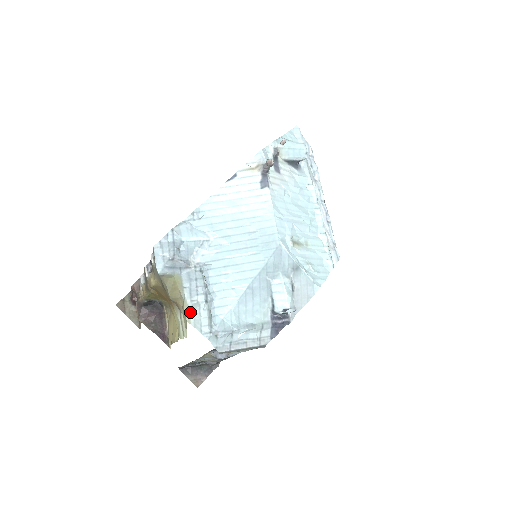
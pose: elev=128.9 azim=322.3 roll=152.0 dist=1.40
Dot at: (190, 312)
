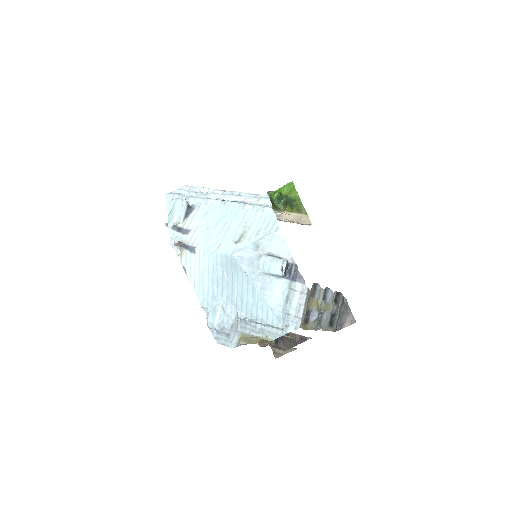
Dot at: (266, 337)
